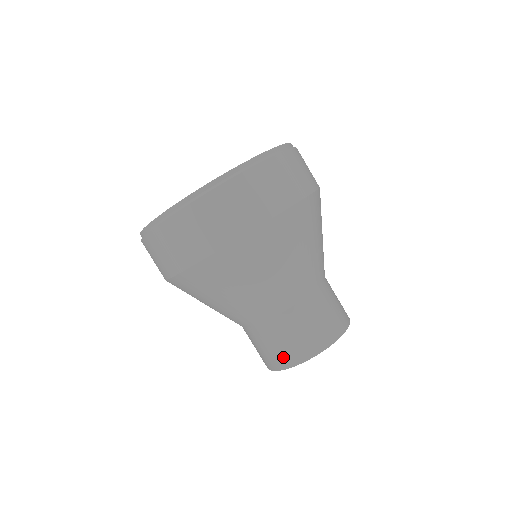
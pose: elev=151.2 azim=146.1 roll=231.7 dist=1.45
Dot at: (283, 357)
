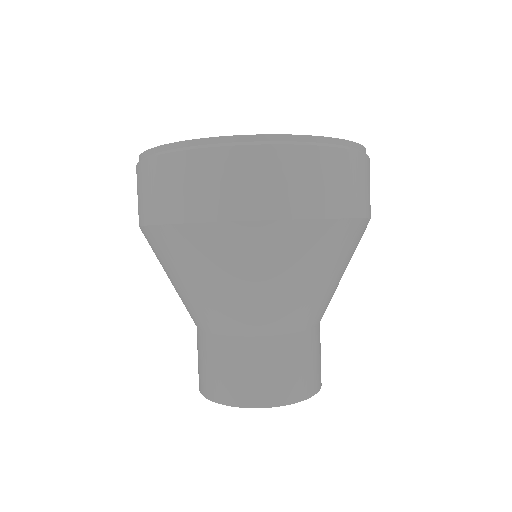
Dot at: (199, 376)
